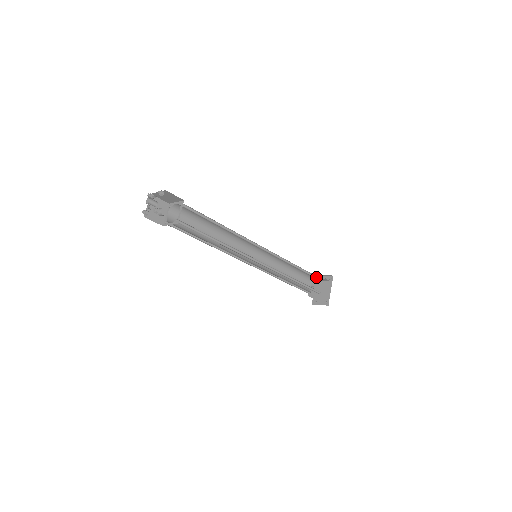
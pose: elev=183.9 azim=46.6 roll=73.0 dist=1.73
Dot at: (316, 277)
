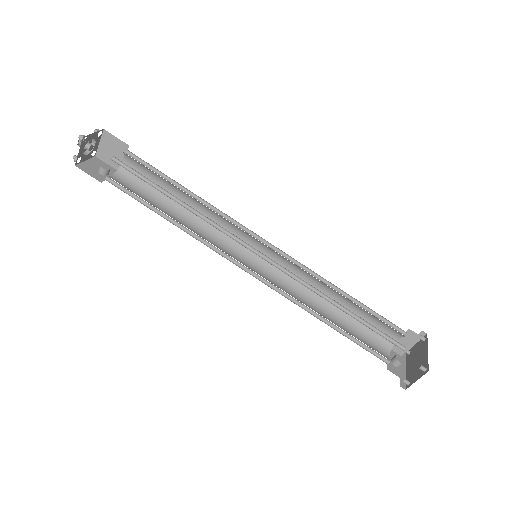
Dot at: (388, 324)
